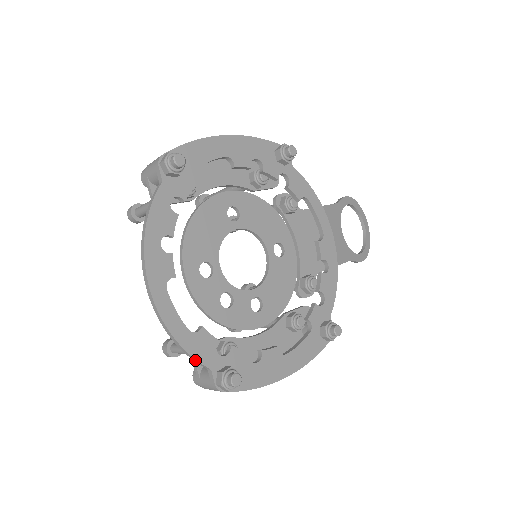
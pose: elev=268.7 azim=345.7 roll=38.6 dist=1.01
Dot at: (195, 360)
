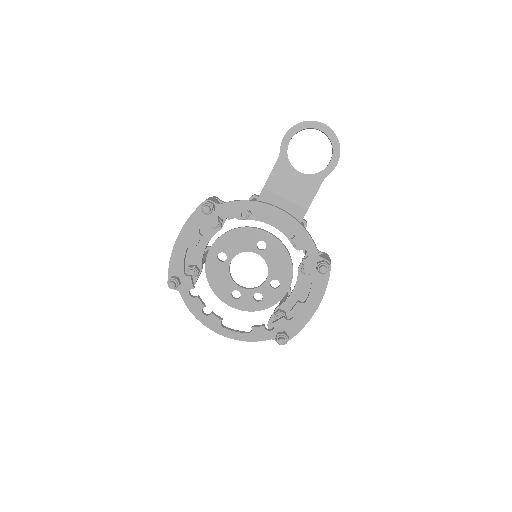
Dot at: (262, 340)
